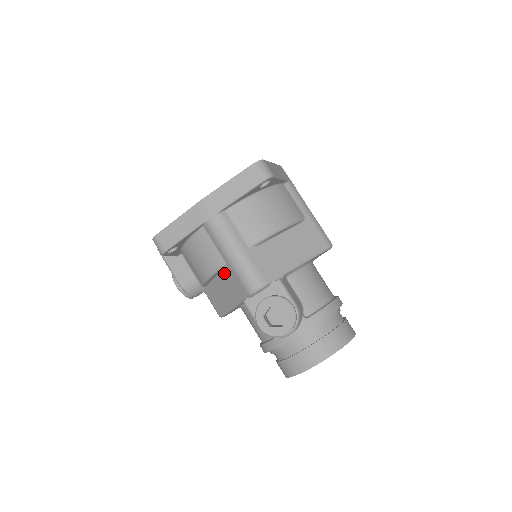
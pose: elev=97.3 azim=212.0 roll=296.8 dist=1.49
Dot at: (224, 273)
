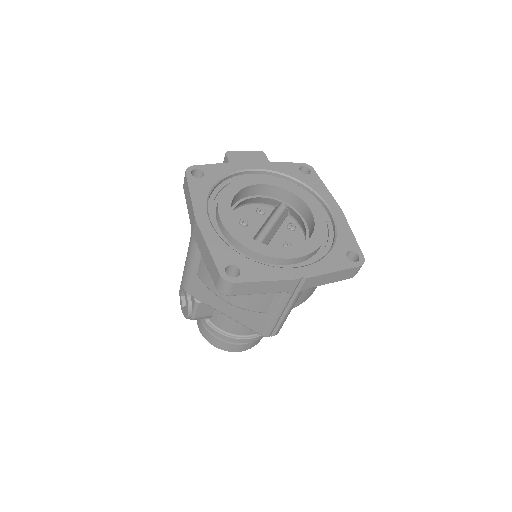
Dot at: occluded
